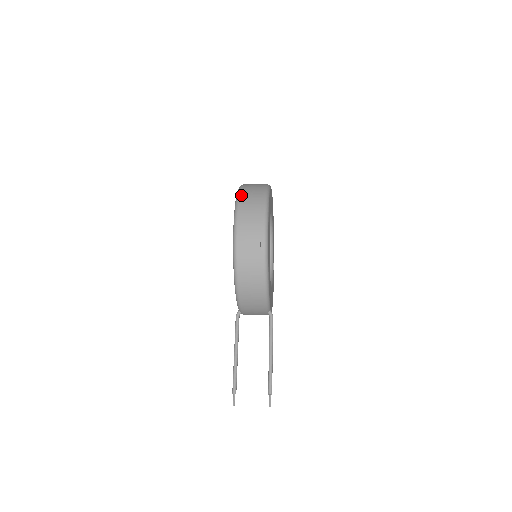
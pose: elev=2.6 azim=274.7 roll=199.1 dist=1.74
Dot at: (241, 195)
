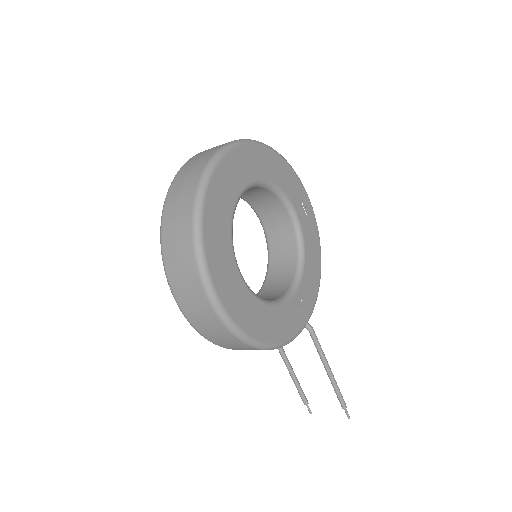
Dot at: (164, 254)
